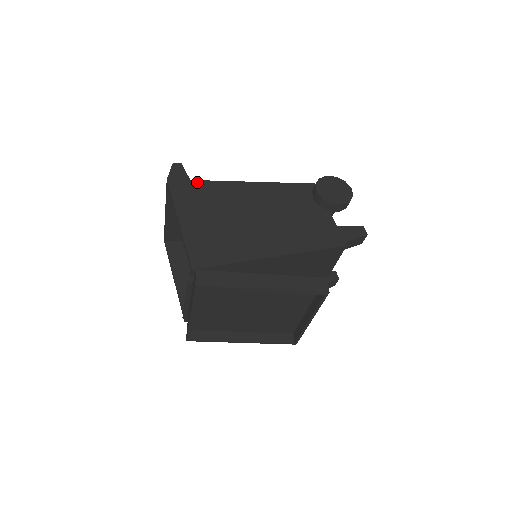
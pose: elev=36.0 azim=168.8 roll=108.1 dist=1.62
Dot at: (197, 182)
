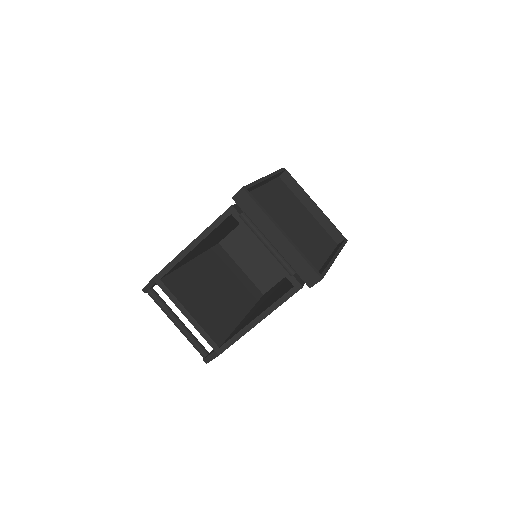
Dot at: occluded
